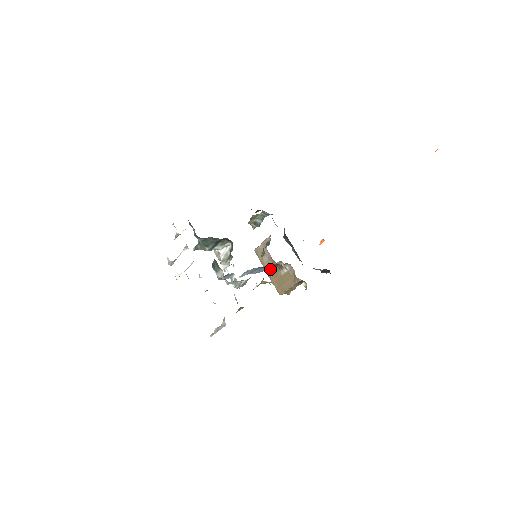
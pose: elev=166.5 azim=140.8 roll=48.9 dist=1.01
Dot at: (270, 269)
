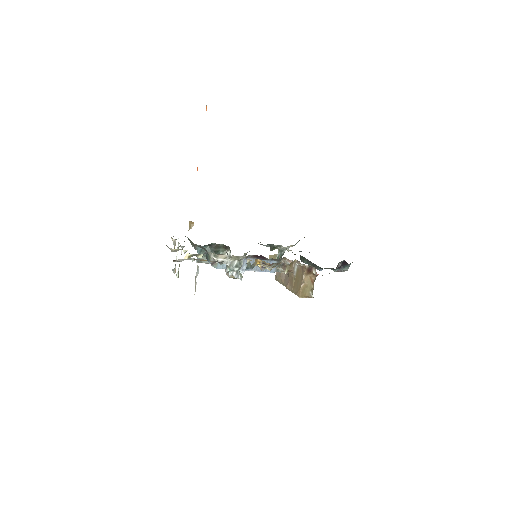
Dot at: (287, 282)
